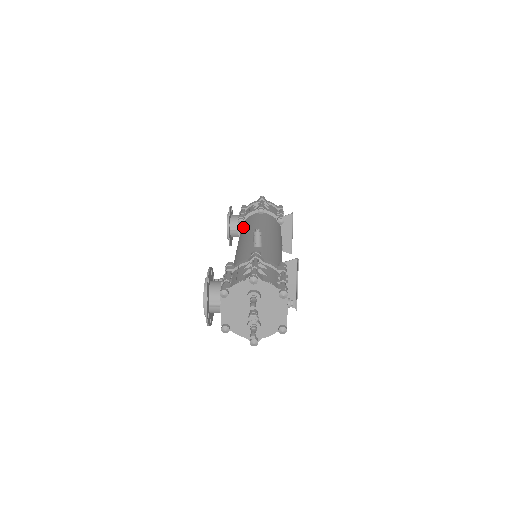
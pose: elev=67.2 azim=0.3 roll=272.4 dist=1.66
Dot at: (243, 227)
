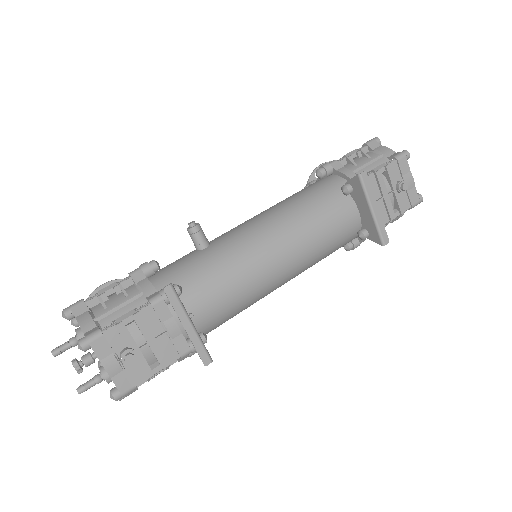
Dot at: occluded
